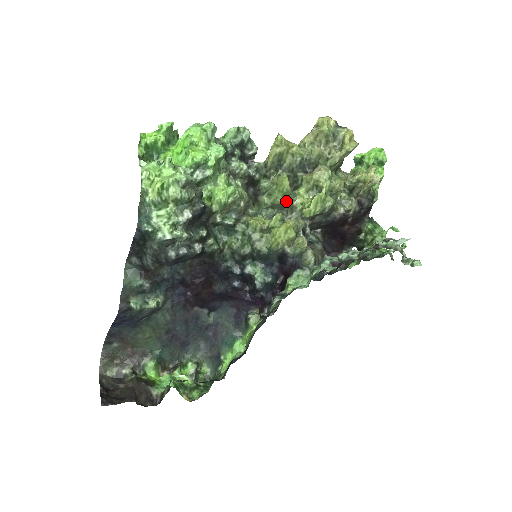
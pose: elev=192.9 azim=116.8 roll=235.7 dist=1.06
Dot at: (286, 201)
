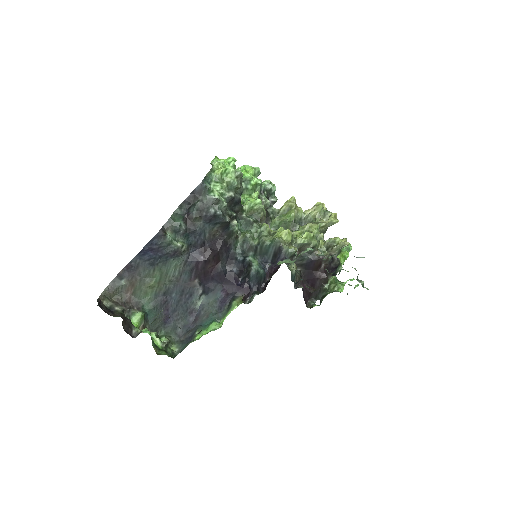
Dot at: (289, 225)
